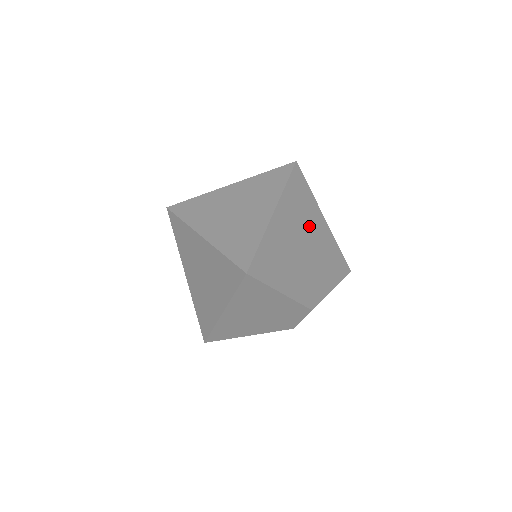
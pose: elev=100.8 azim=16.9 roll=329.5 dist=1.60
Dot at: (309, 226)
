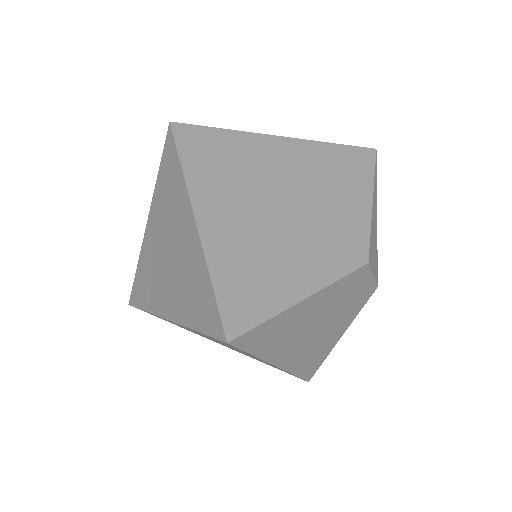
Dot at: (264, 172)
